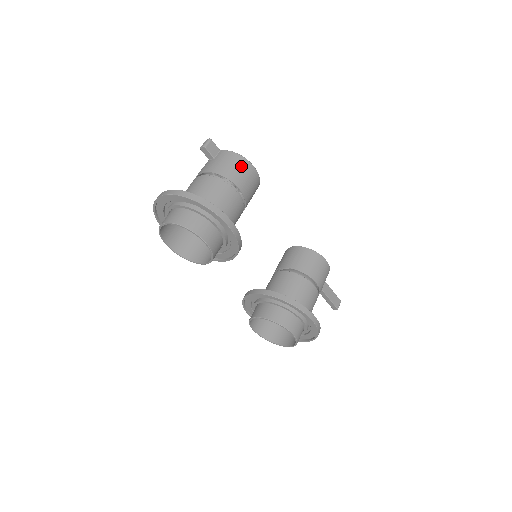
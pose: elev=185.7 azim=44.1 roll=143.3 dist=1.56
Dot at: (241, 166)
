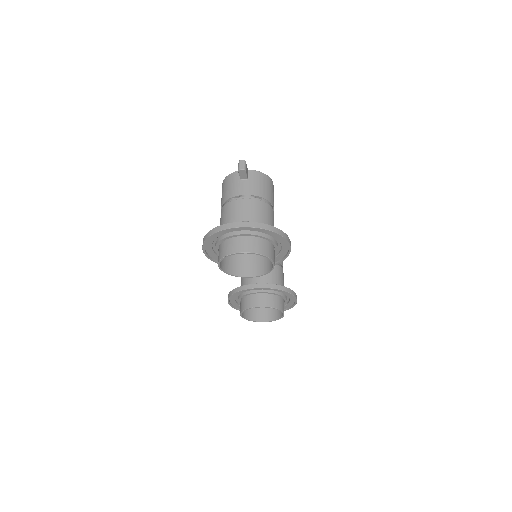
Dot at: (271, 186)
